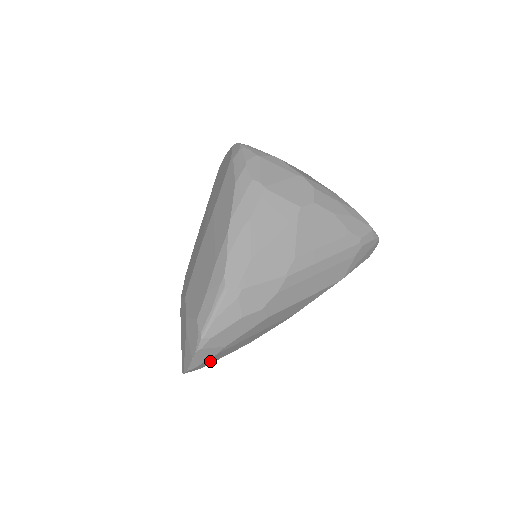
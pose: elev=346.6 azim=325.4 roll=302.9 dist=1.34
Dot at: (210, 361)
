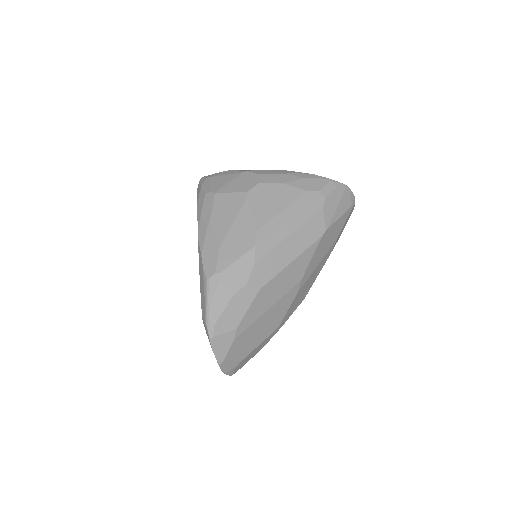
Dot at: (239, 352)
